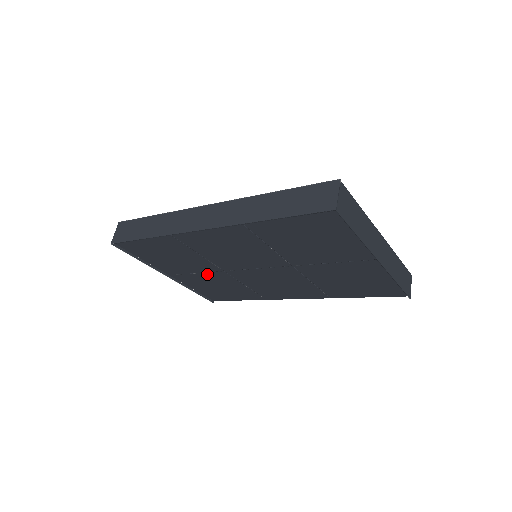
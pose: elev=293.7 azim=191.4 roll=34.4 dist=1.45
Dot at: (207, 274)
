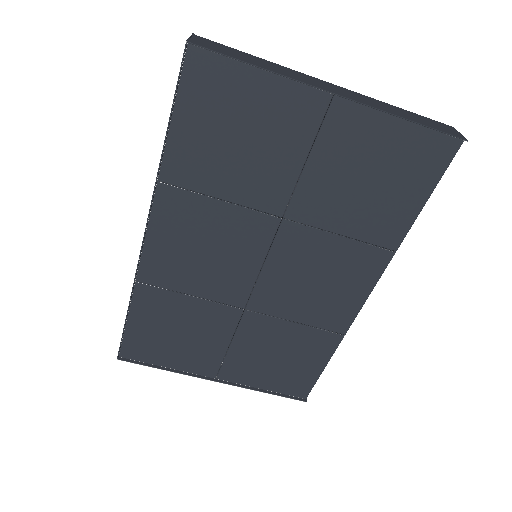
Dot at: (240, 336)
